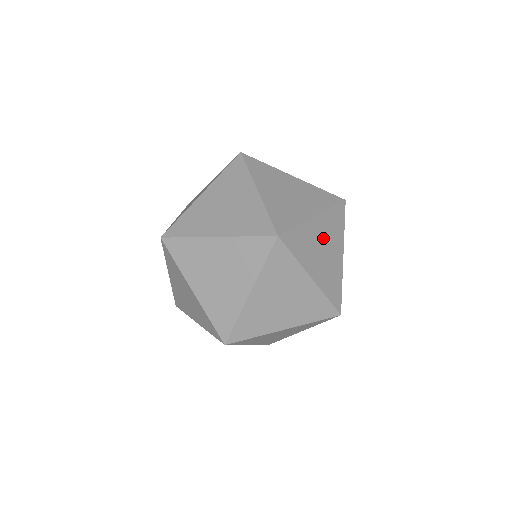
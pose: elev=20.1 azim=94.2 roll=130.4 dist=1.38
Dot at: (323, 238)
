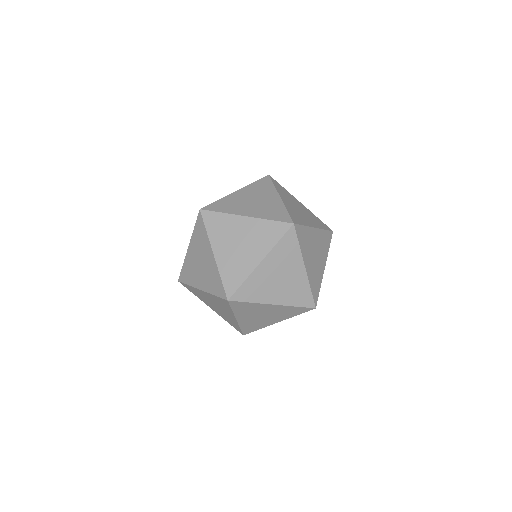
Dot at: (316, 246)
